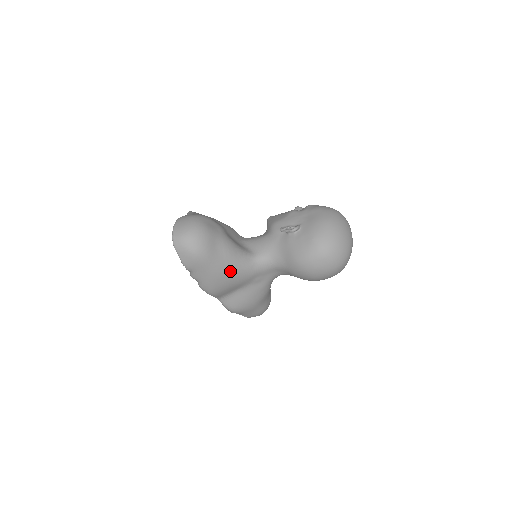
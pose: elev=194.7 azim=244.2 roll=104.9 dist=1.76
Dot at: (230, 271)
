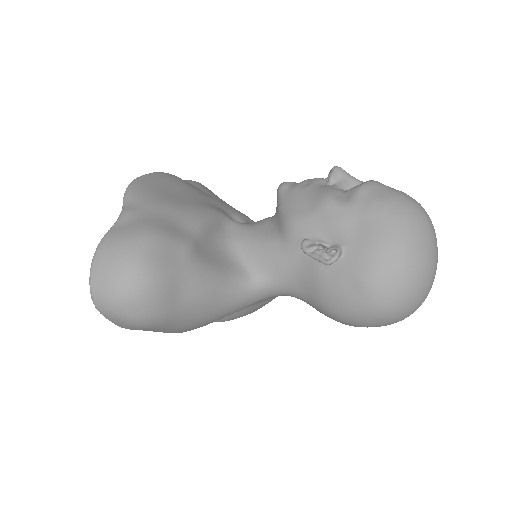
Dot at: (209, 317)
